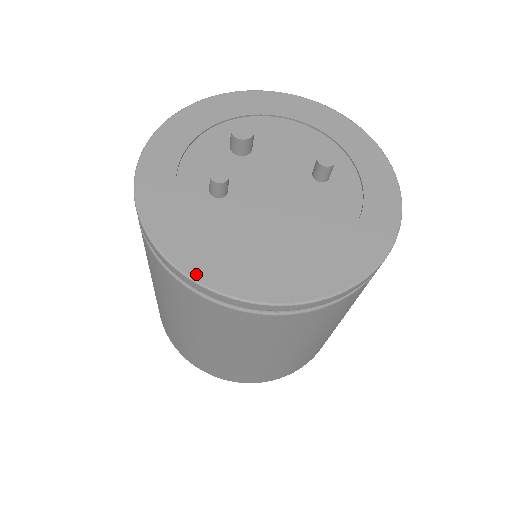
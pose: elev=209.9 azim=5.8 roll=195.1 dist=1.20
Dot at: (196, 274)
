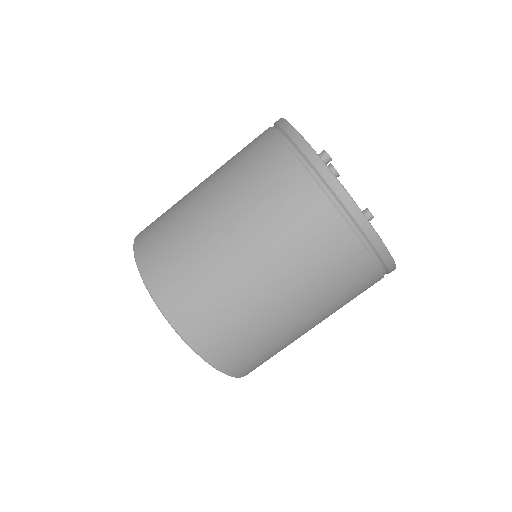
Dot at: (311, 147)
